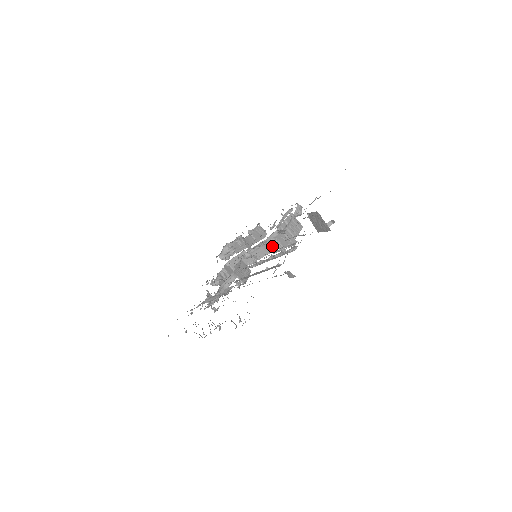
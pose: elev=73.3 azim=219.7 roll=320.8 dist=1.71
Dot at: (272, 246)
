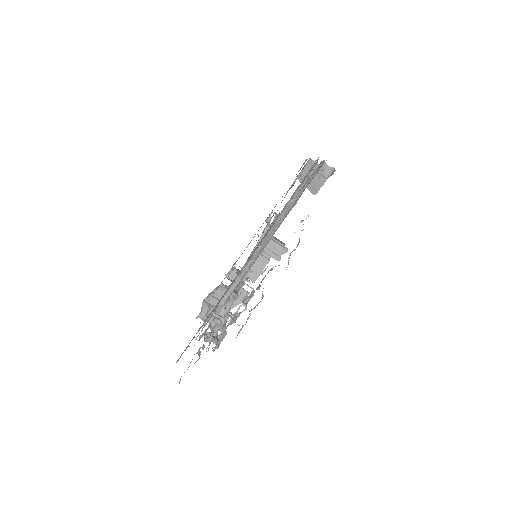
Dot at: (265, 257)
